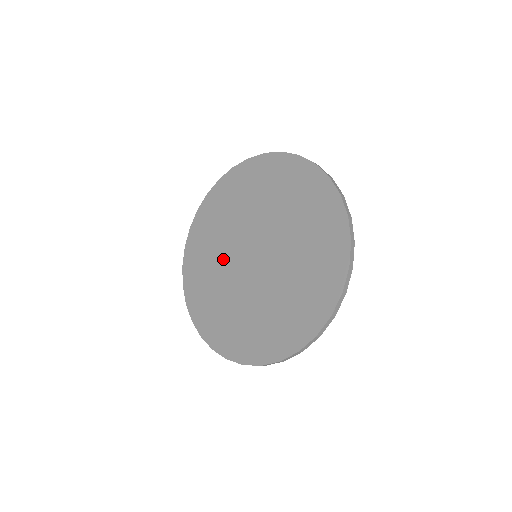
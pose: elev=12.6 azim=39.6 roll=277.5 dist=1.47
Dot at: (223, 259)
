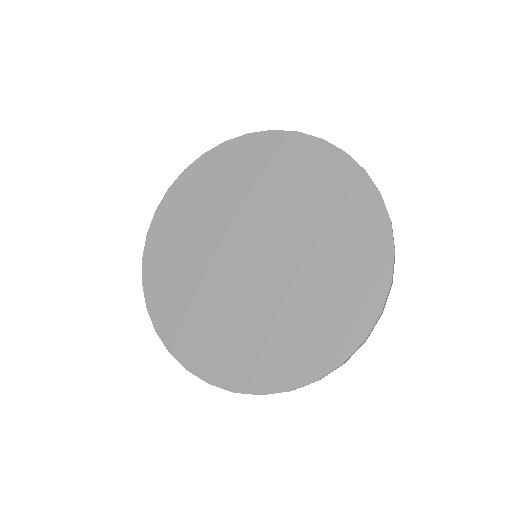
Dot at: (209, 245)
